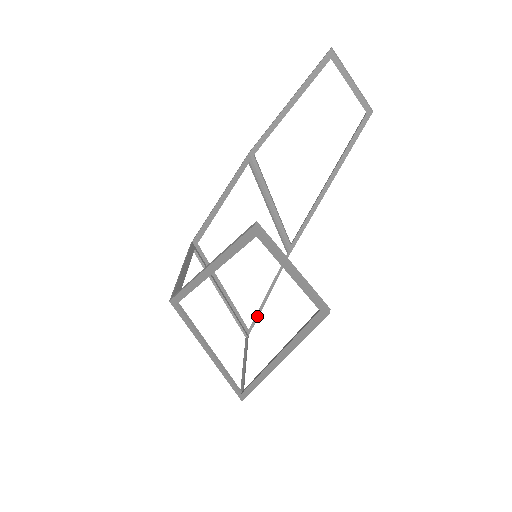
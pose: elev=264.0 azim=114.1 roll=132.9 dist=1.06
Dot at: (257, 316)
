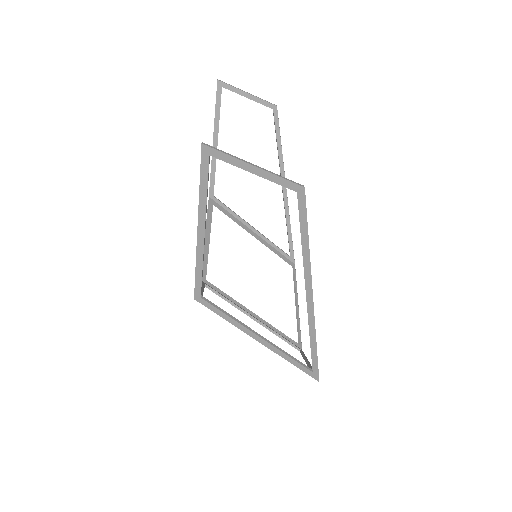
Dot at: (299, 329)
